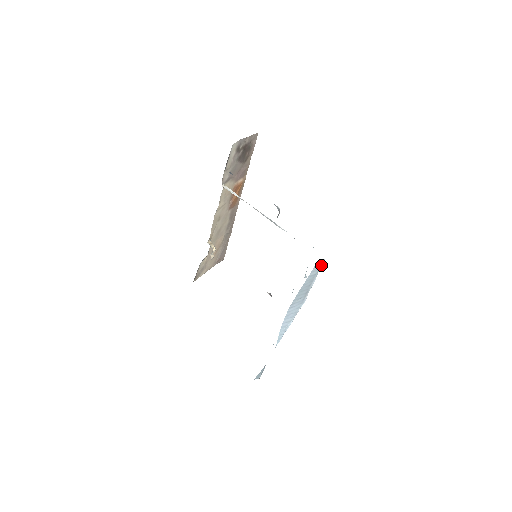
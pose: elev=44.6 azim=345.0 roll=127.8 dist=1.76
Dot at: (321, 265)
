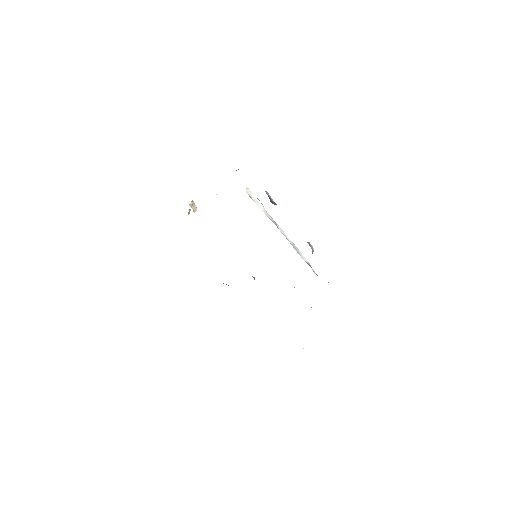
Dot at: occluded
